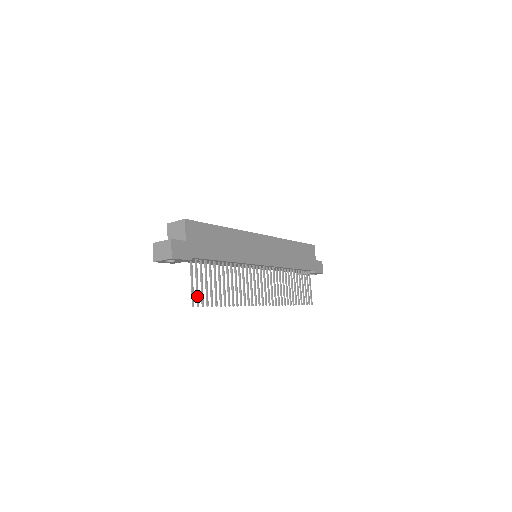
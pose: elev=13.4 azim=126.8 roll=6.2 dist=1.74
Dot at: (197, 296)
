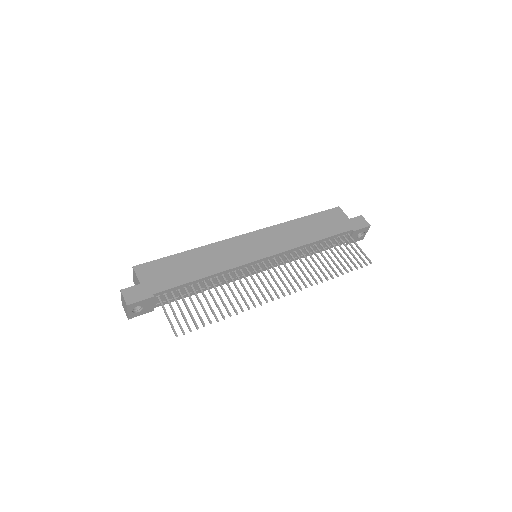
Dot at: occluded
